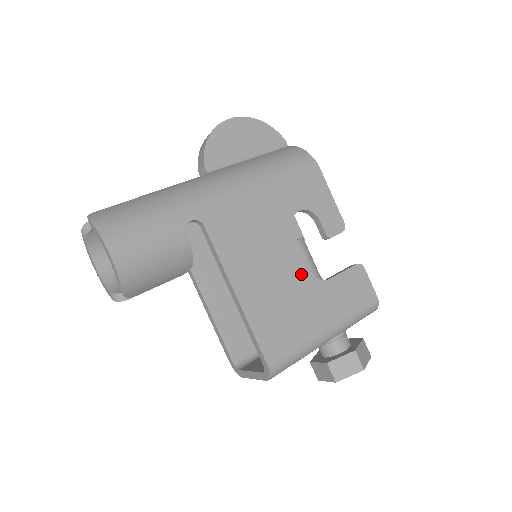
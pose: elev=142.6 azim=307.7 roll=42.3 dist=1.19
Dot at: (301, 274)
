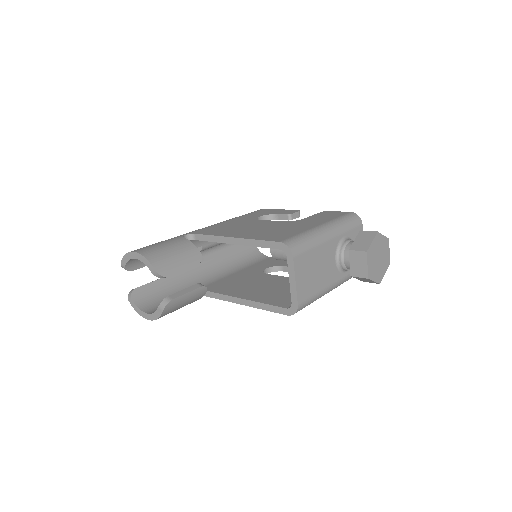
Dot at: (279, 223)
